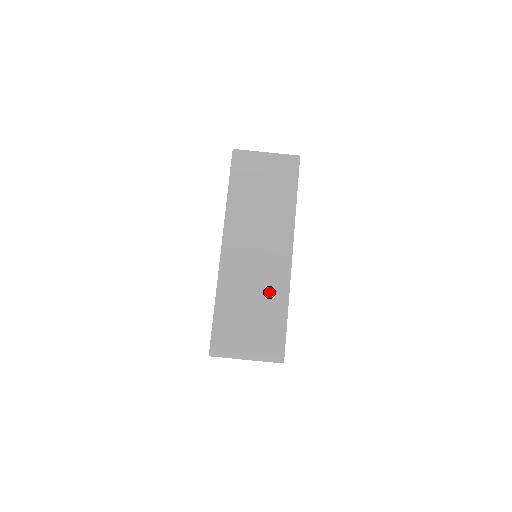
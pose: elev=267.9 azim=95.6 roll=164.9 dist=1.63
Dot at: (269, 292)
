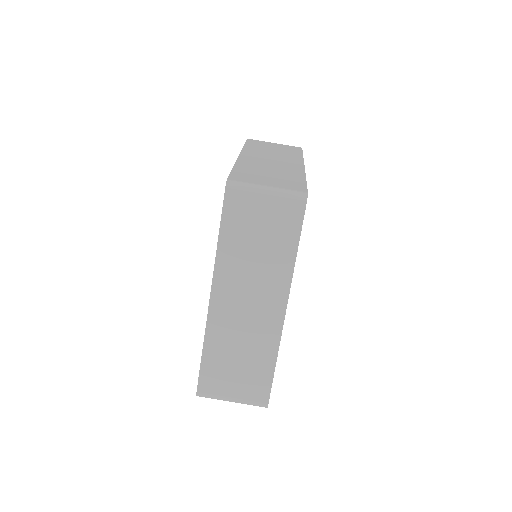
Dot at: (258, 348)
